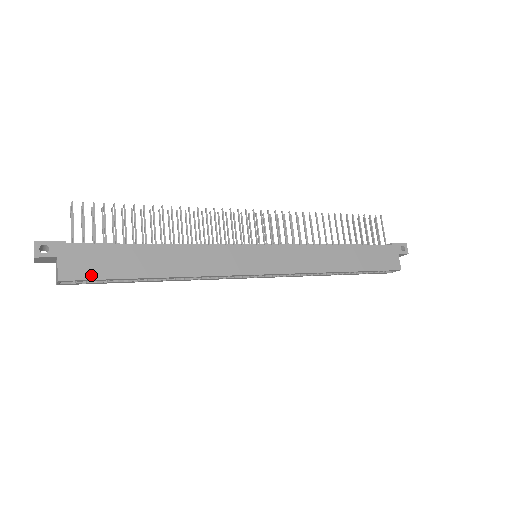
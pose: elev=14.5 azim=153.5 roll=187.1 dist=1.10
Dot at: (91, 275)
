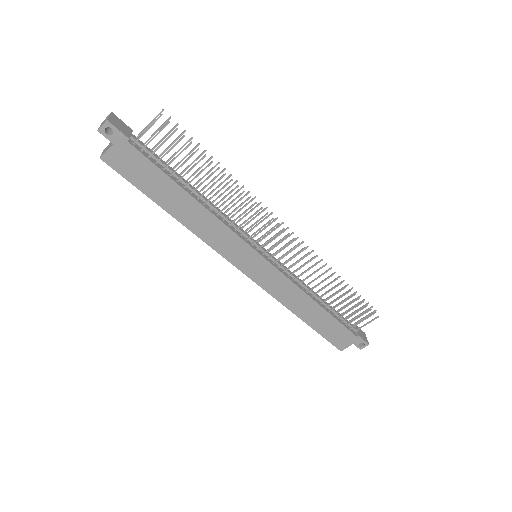
Dot at: (125, 174)
